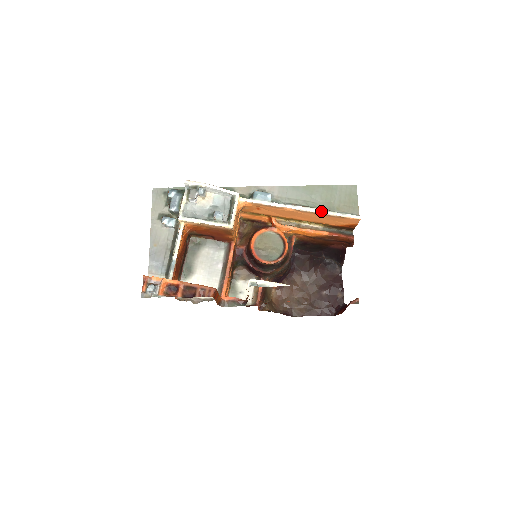
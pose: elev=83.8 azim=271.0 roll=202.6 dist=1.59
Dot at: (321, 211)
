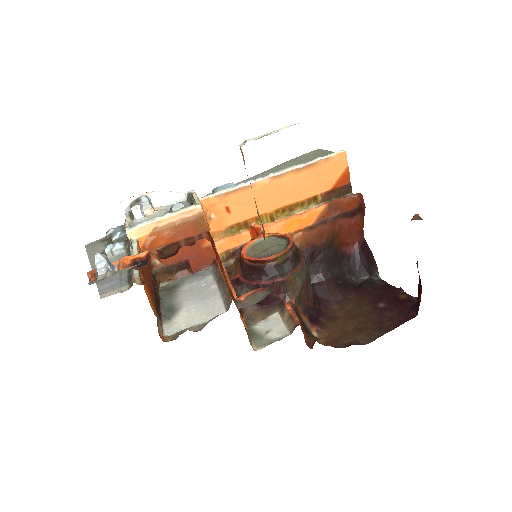
Dot at: (298, 165)
